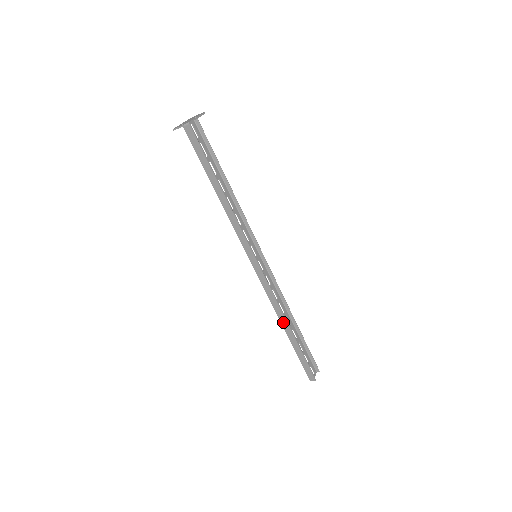
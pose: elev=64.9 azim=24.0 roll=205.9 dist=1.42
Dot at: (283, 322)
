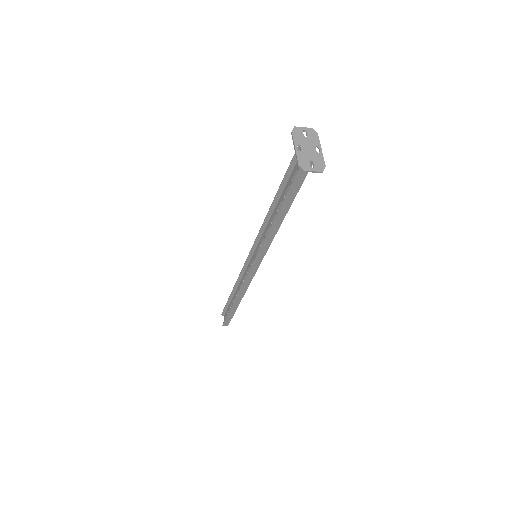
Dot at: (238, 298)
